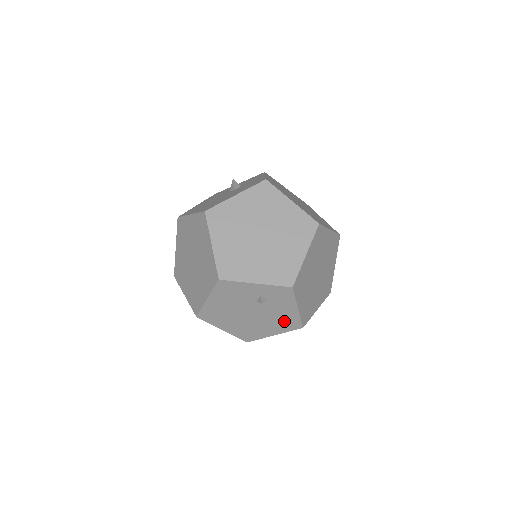
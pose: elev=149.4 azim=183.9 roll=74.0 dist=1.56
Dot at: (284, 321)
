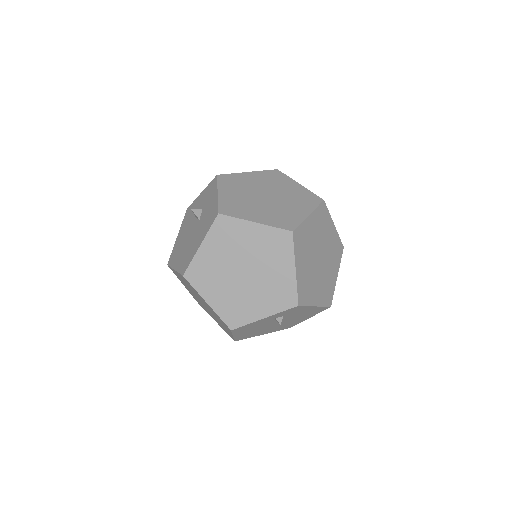
Dot at: (310, 313)
